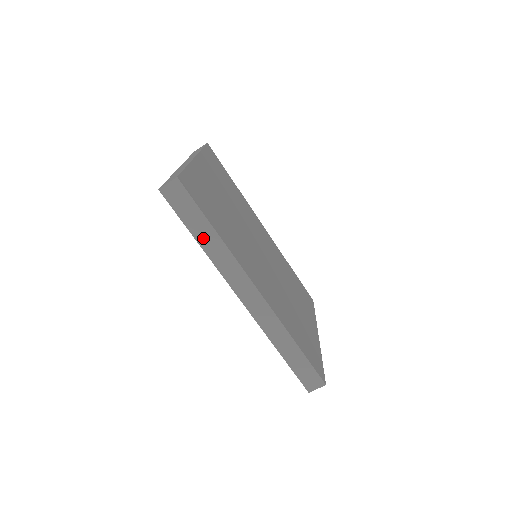
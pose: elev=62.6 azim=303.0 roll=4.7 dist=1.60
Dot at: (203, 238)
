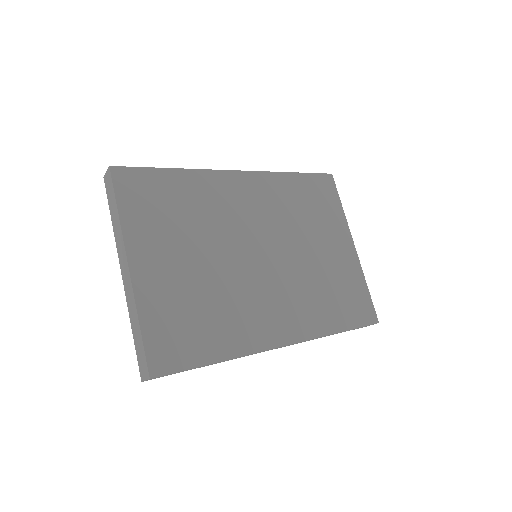
Dot at: occluded
